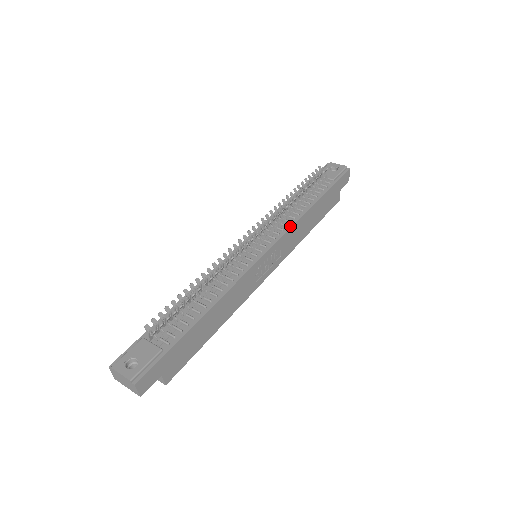
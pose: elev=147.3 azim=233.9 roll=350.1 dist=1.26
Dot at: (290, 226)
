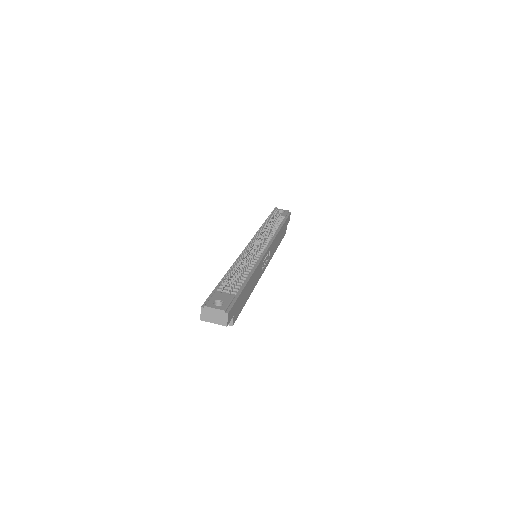
Dot at: (273, 238)
